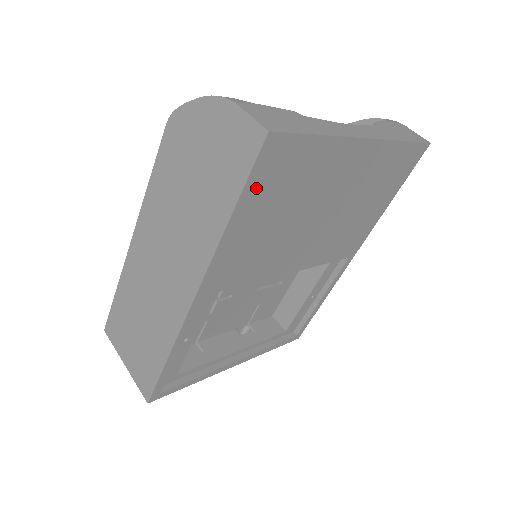
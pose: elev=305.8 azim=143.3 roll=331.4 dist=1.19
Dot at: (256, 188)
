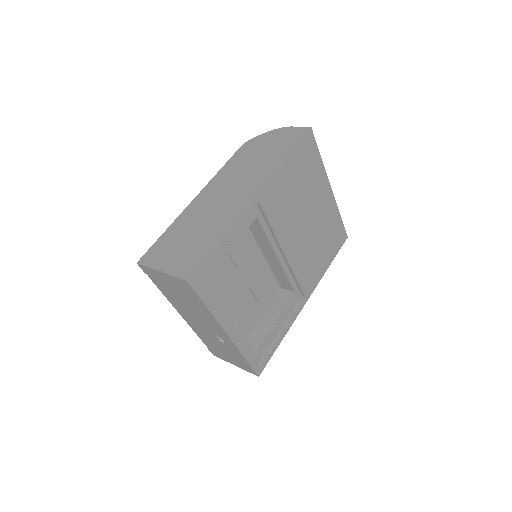
Dot at: (299, 152)
